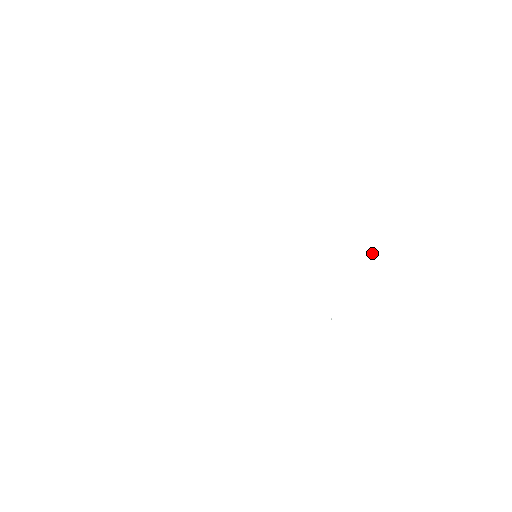
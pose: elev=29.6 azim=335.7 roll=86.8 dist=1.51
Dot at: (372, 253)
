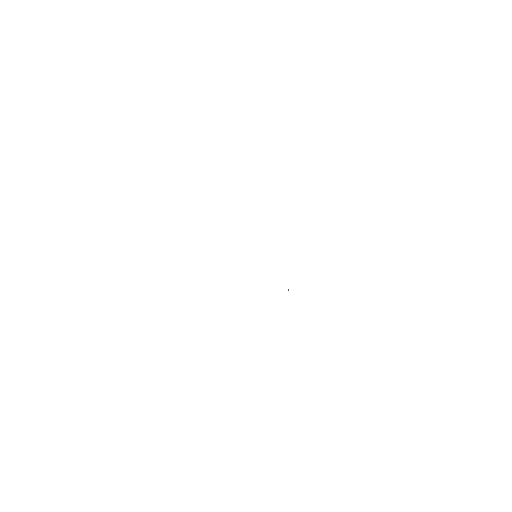
Dot at: occluded
